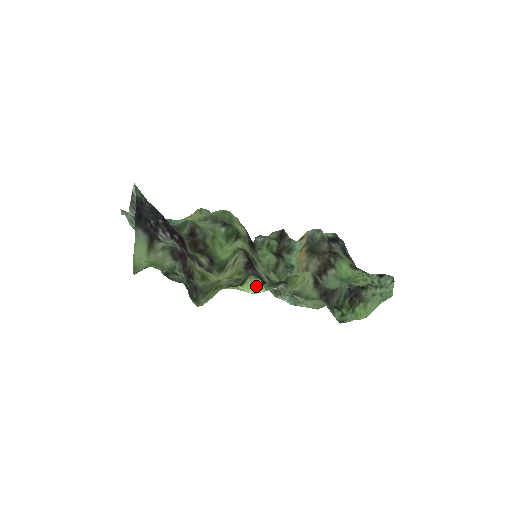
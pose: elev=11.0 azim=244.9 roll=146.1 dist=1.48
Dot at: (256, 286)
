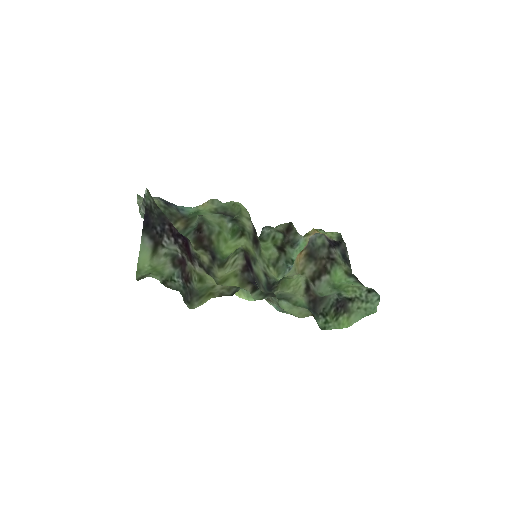
Dot at: (246, 295)
